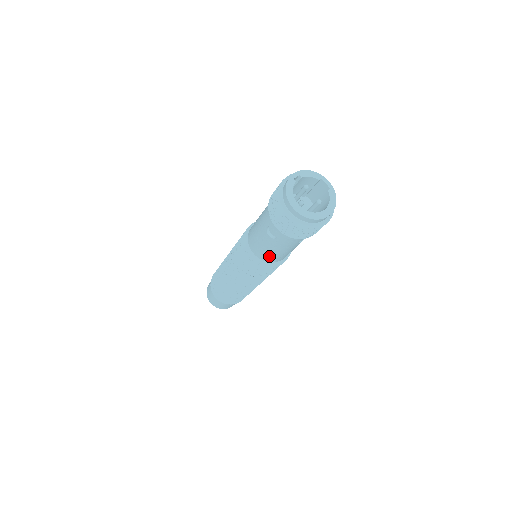
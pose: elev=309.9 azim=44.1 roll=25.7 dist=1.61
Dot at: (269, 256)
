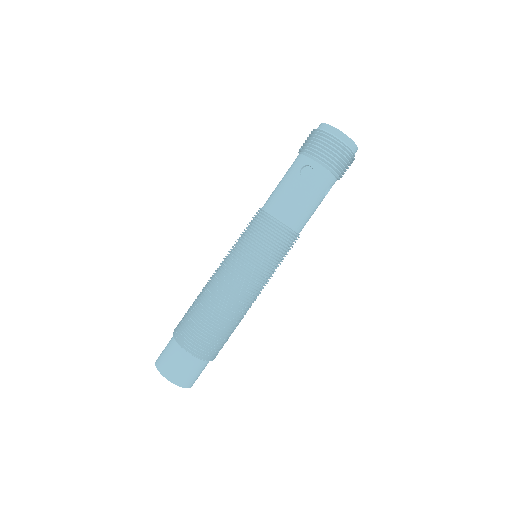
Dot at: (295, 212)
